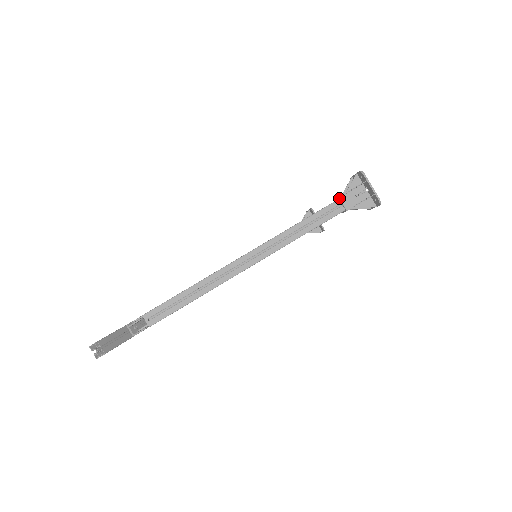
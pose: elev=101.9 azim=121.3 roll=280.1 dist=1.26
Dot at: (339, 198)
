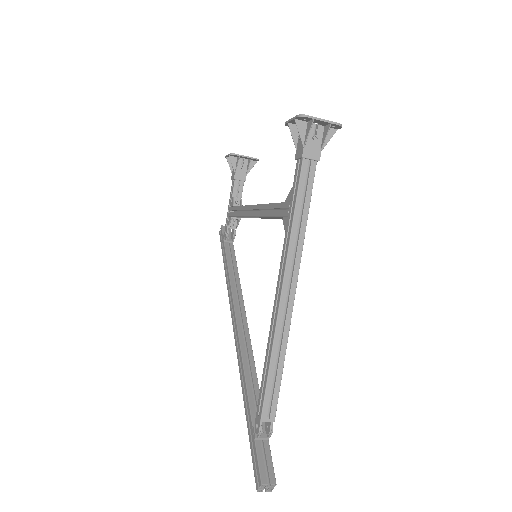
Dot at: (303, 158)
